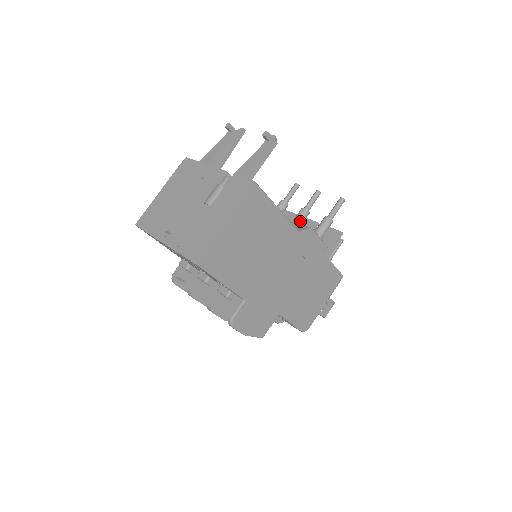
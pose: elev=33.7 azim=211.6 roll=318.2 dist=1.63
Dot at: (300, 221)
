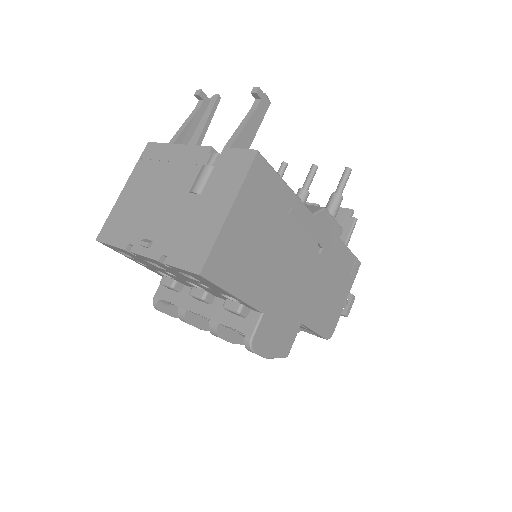
Dot at: occluded
